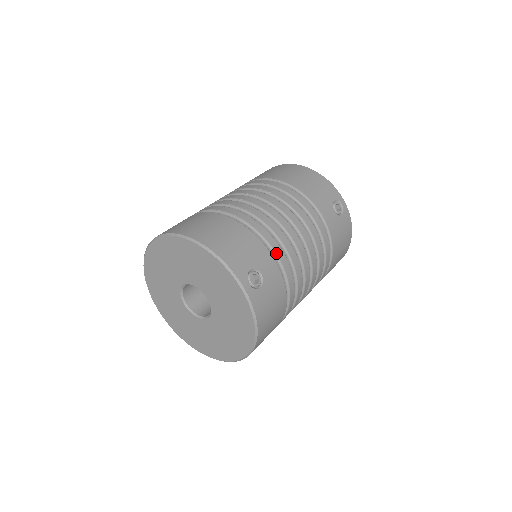
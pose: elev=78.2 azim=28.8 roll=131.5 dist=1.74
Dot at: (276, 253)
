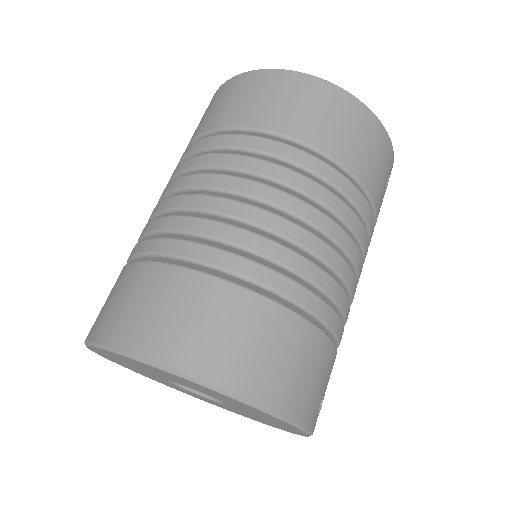
Dot at: (340, 341)
